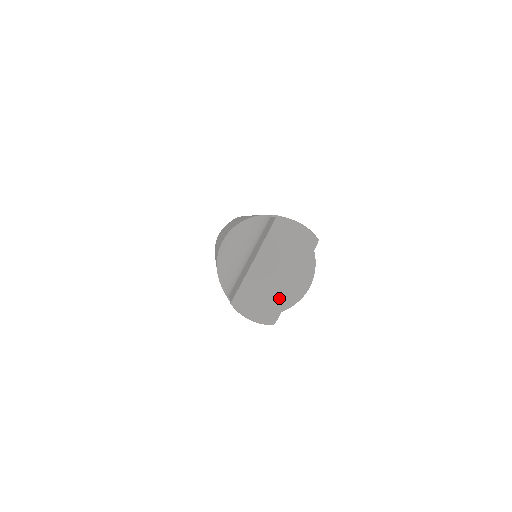
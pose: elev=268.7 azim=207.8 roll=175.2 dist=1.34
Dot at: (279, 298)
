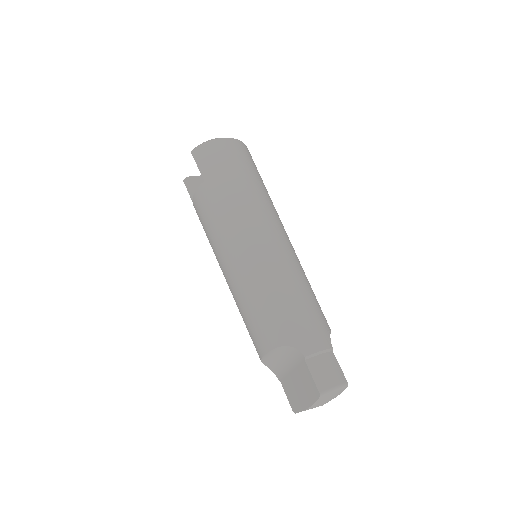
Dot at: occluded
